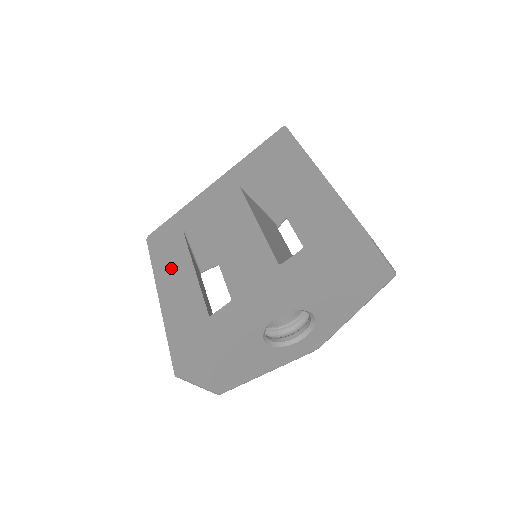
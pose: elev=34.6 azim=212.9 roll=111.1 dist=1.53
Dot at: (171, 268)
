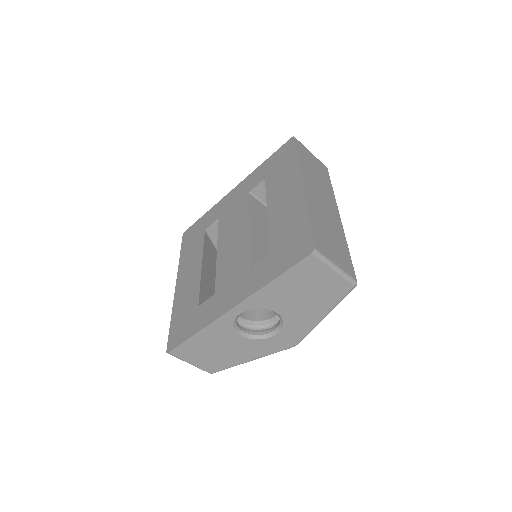
Dot at: (189, 261)
